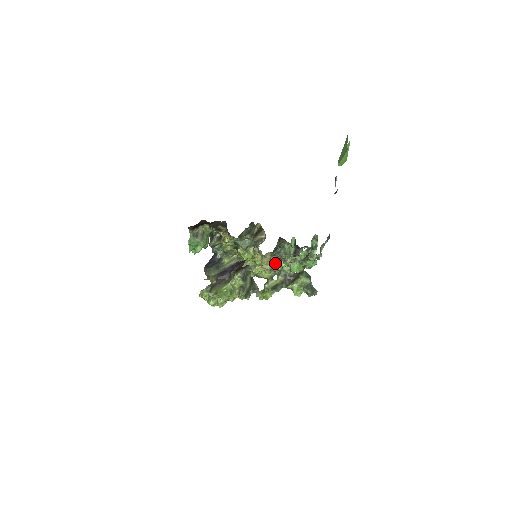
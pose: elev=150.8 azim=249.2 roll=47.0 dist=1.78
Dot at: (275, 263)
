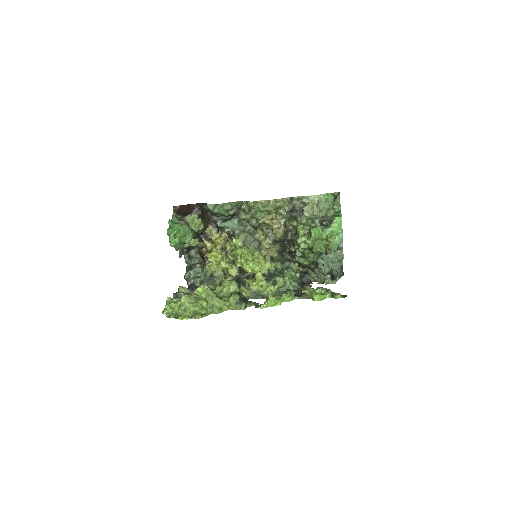
Dot at: occluded
